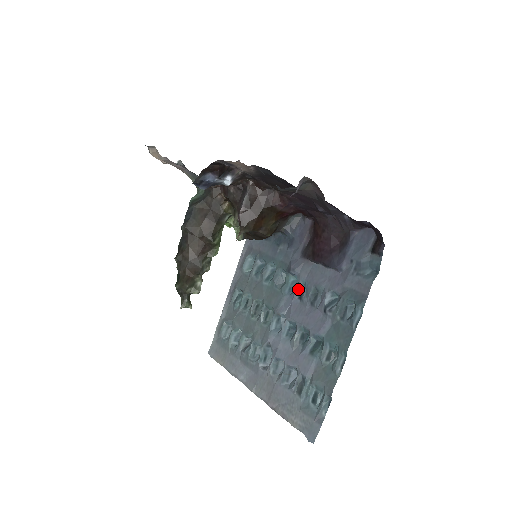
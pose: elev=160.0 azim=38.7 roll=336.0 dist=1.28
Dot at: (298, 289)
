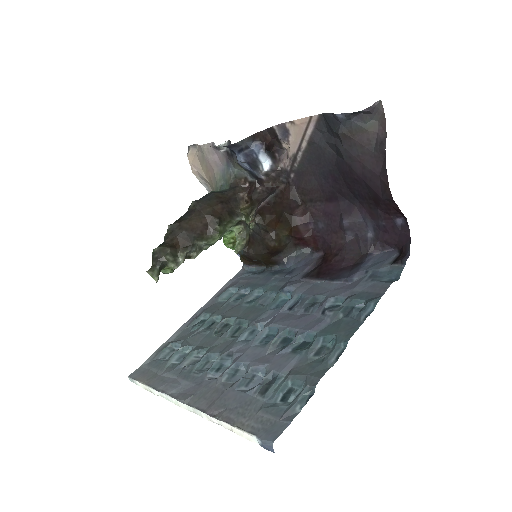
Dot at: (290, 301)
